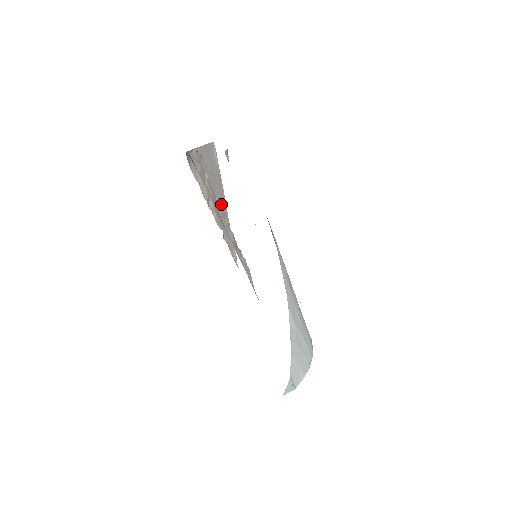
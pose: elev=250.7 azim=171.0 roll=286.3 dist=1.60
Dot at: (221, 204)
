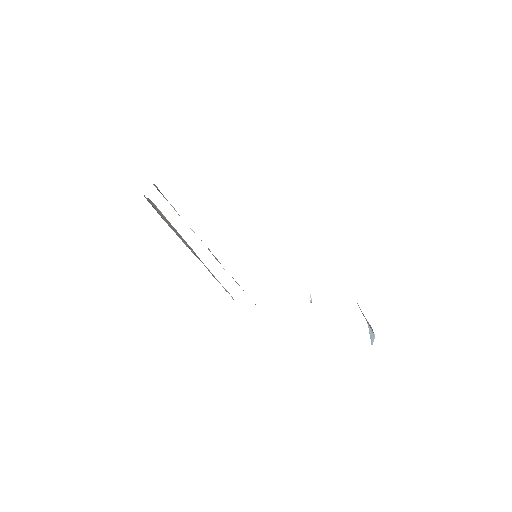
Dot at: occluded
